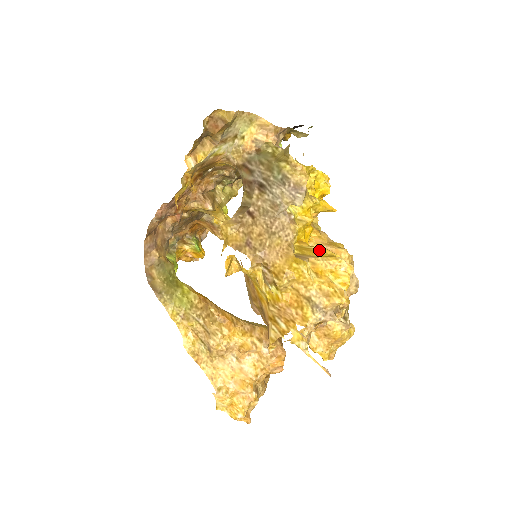
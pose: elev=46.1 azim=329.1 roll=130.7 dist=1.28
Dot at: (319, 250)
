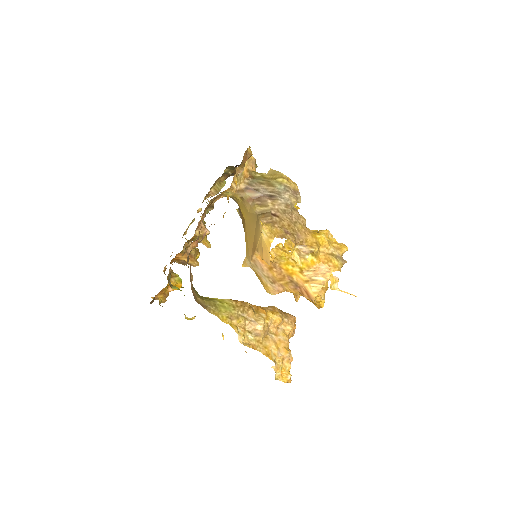
Dot at: occluded
